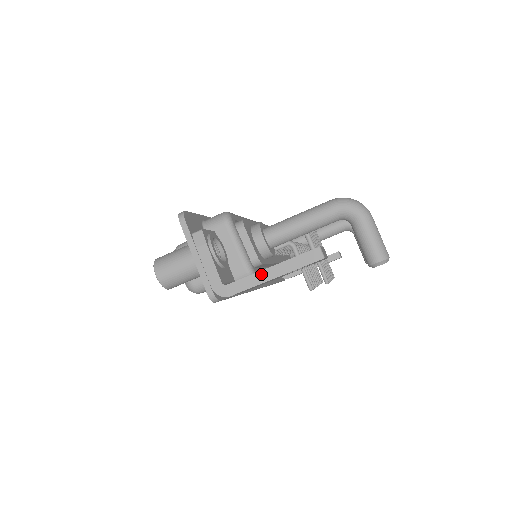
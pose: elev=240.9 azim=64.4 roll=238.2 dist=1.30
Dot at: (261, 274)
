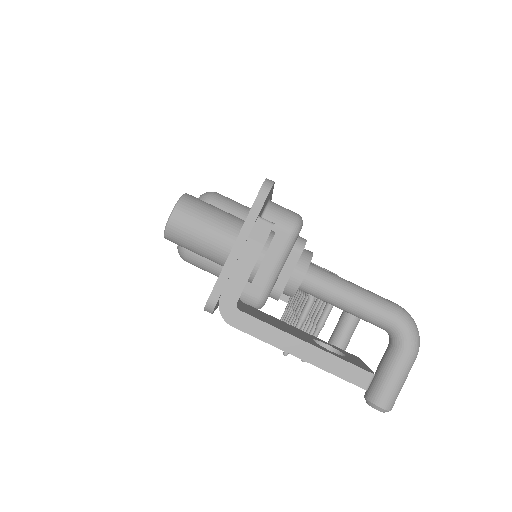
Dot at: (288, 338)
